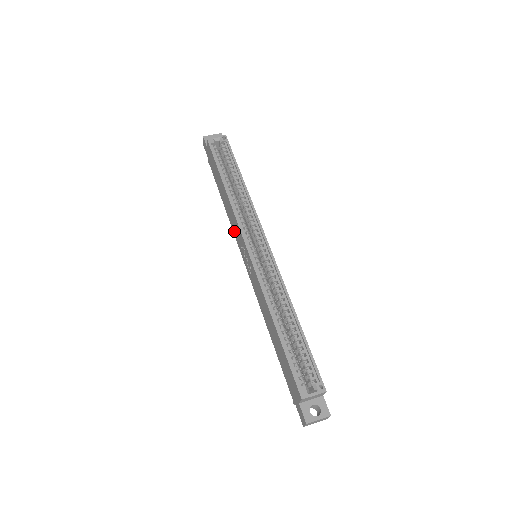
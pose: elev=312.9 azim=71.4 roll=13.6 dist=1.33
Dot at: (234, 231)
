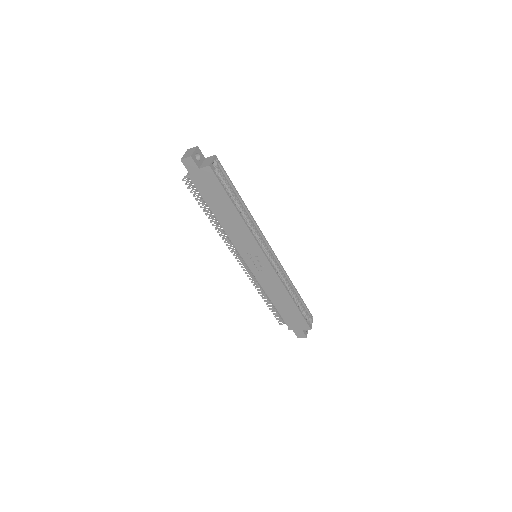
Dot at: (236, 242)
